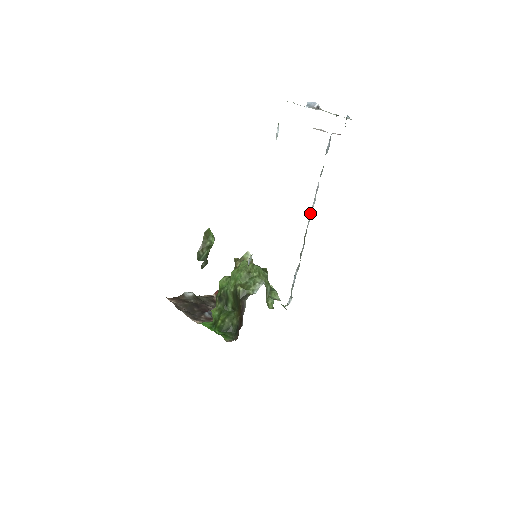
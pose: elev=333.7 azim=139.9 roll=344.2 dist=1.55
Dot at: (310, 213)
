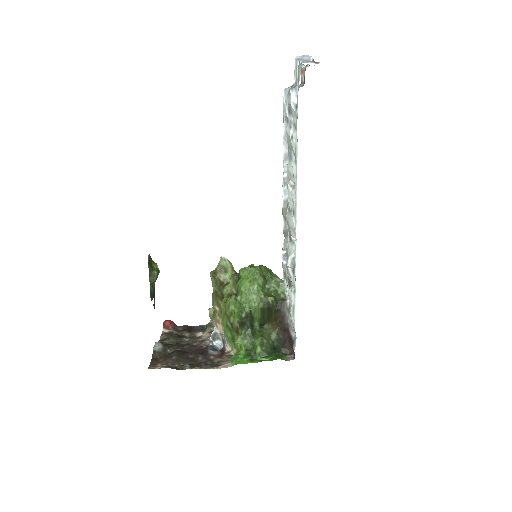
Dot at: (283, 184)
